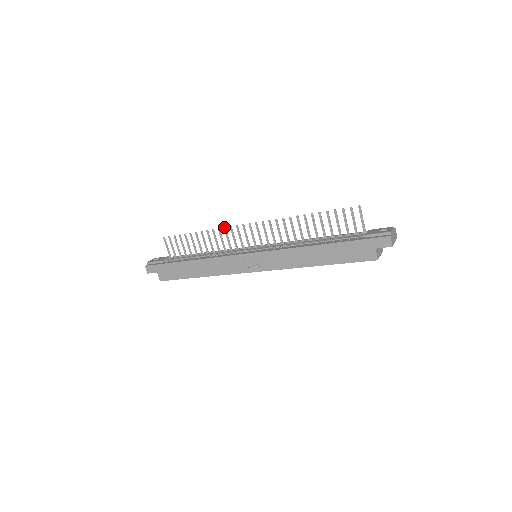
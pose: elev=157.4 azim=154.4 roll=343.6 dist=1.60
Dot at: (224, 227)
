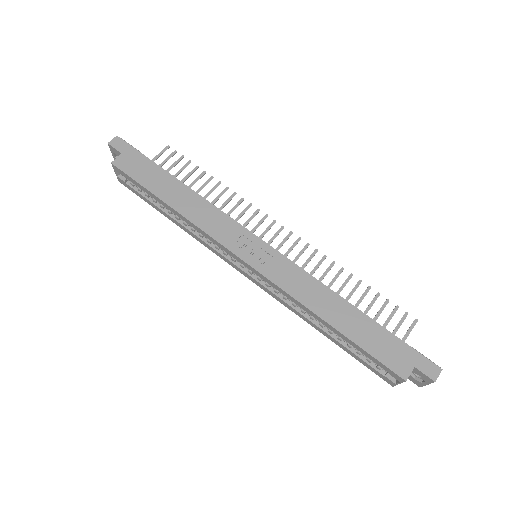
Dot at: occluded
